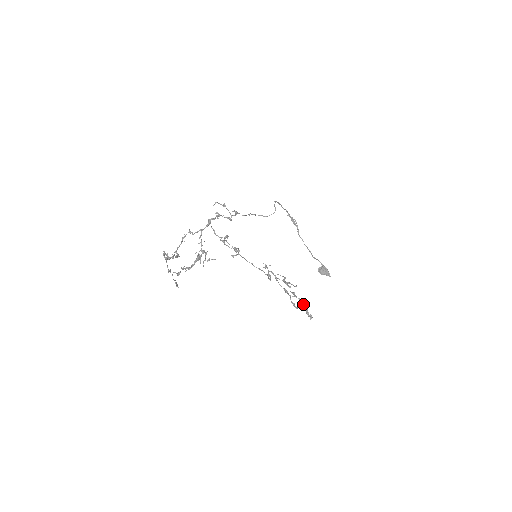
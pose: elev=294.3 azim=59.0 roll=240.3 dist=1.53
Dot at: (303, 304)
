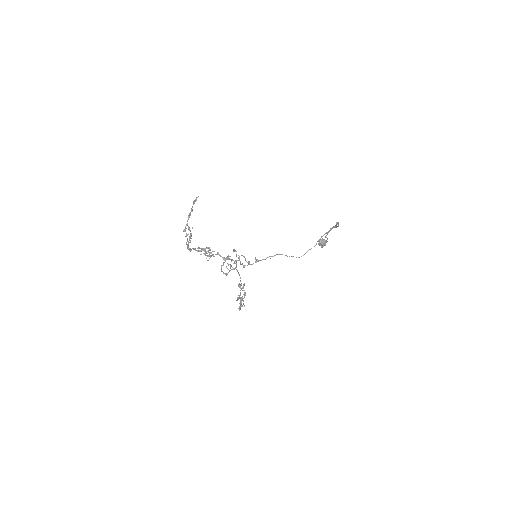
Dot at: (241, 306)
